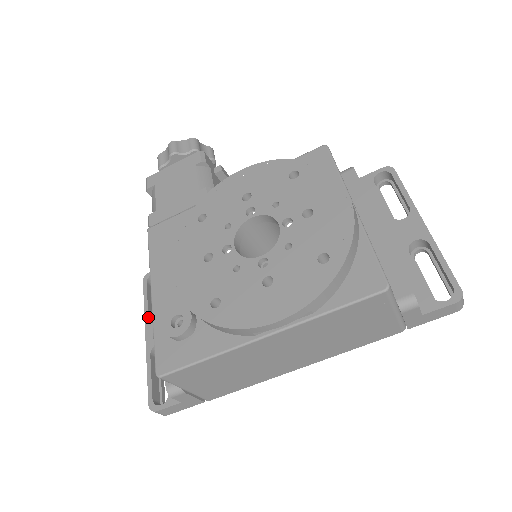
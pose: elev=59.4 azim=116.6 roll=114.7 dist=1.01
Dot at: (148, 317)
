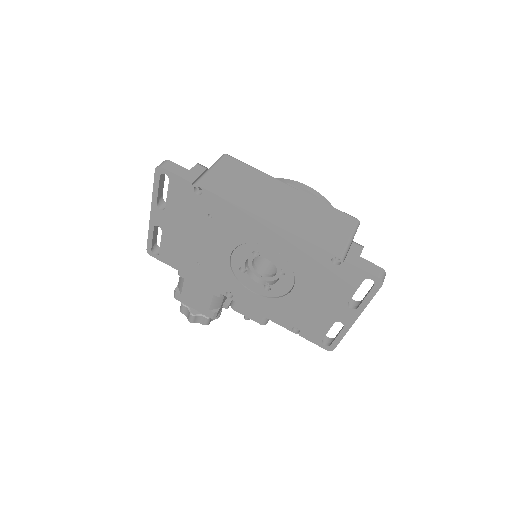
Dot at: occluded
